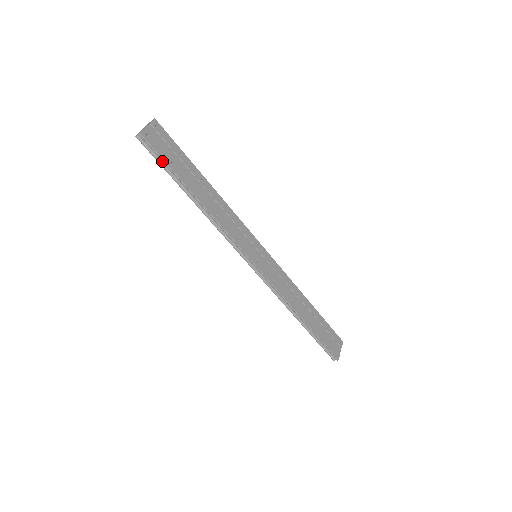
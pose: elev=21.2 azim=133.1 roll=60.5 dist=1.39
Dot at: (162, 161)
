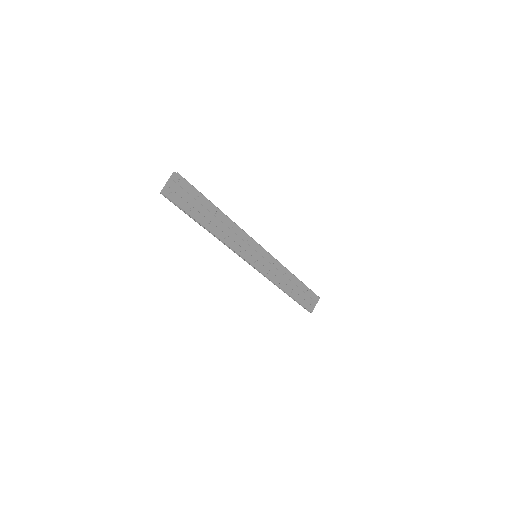
Dot at: (182, 208)
